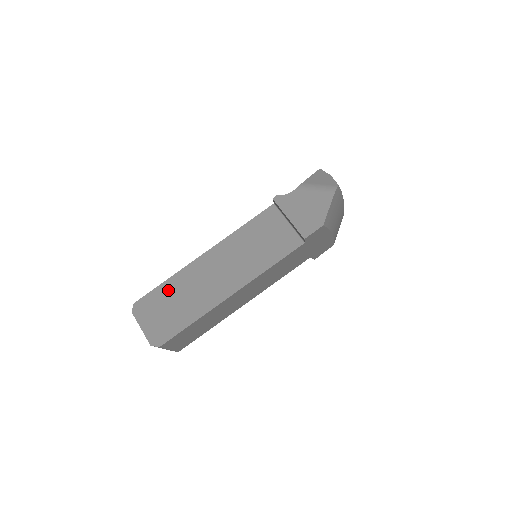
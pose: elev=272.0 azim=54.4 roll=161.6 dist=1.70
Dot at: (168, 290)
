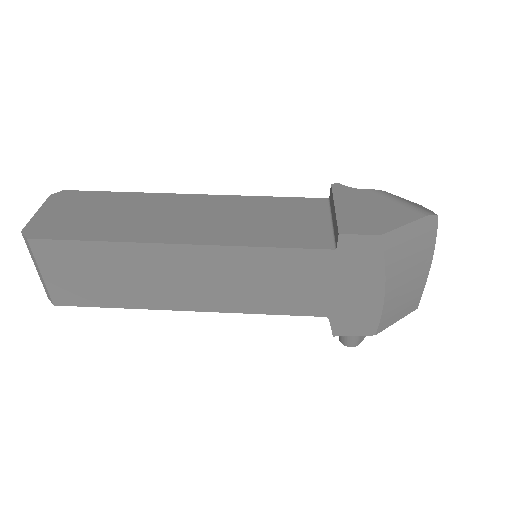
Dot at: (113, 200)
